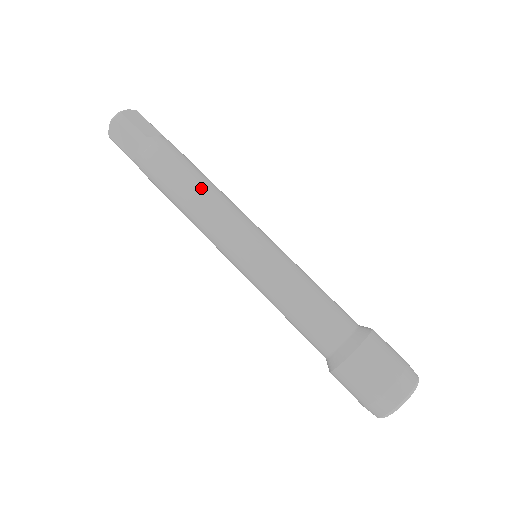
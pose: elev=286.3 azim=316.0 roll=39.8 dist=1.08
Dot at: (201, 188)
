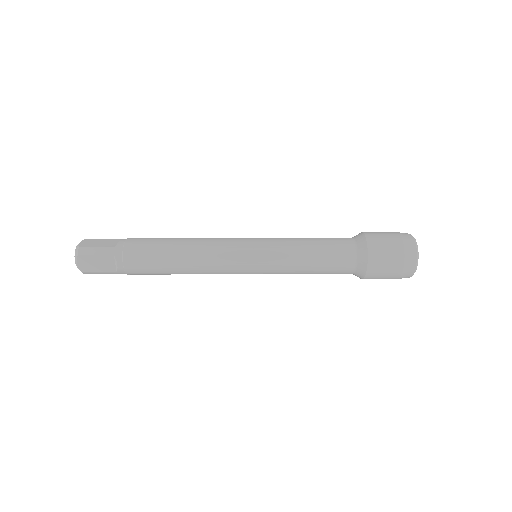
Dot at: (184, 245)
